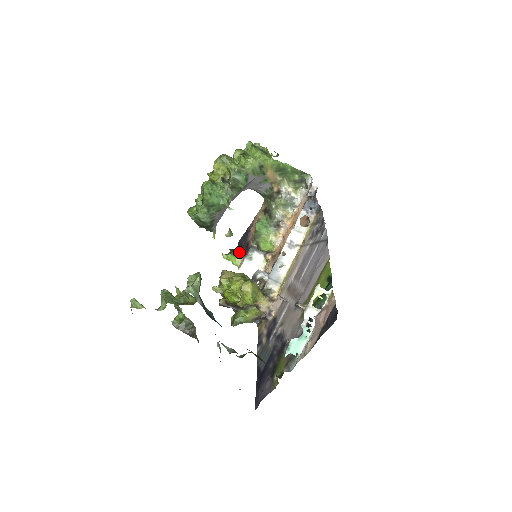
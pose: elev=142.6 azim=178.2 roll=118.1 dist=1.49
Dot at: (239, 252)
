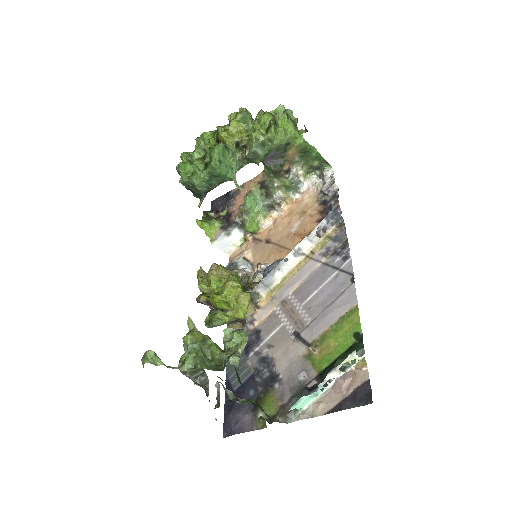
Dot at: (216, 221)
